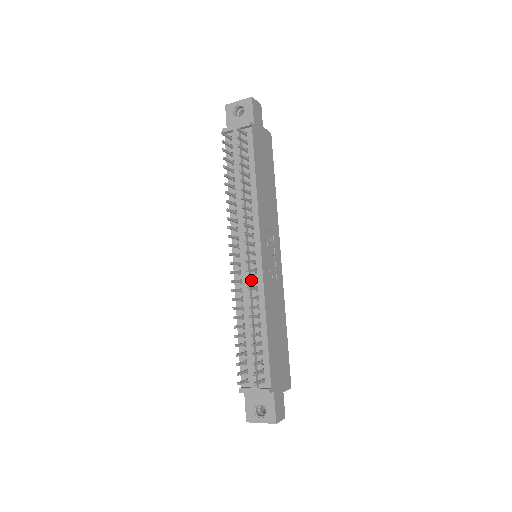
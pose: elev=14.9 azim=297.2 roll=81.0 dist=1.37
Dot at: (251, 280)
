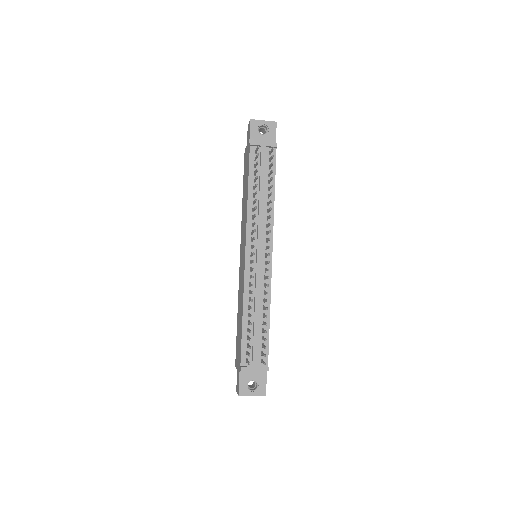
Dot at: (268, 278)
